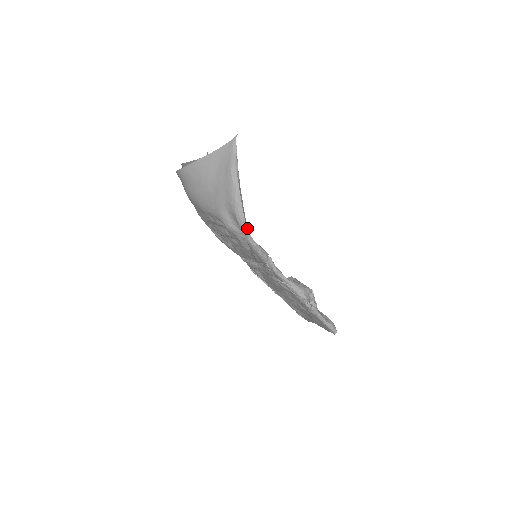
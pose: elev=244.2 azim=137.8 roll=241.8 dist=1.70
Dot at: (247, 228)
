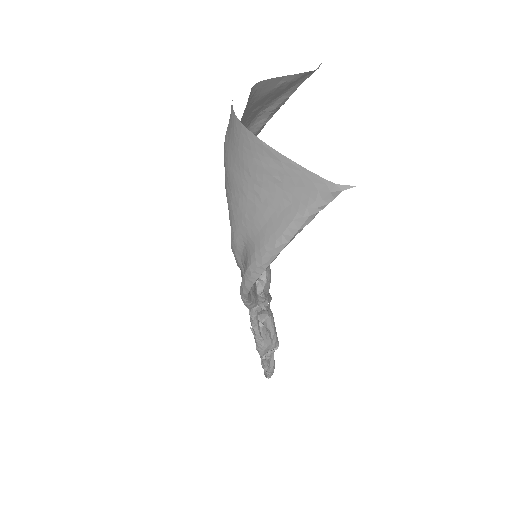
Dot at: (249, 289)
